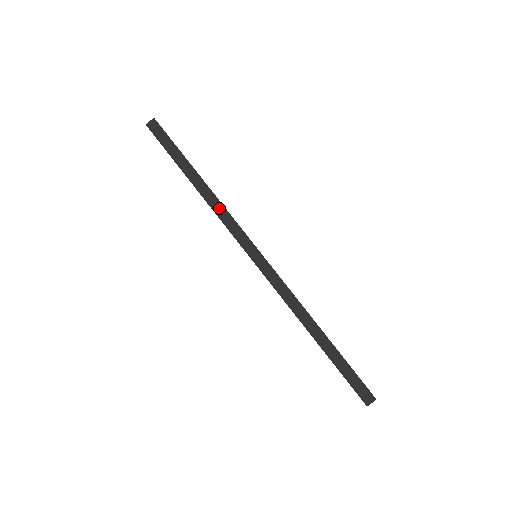
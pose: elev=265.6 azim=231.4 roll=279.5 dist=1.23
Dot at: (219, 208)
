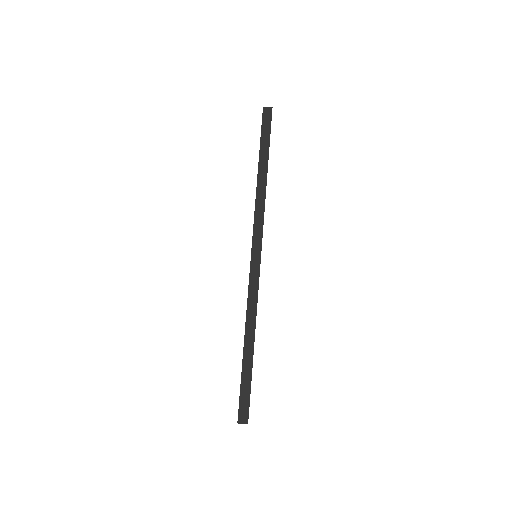
Dot at: (261, 203)
